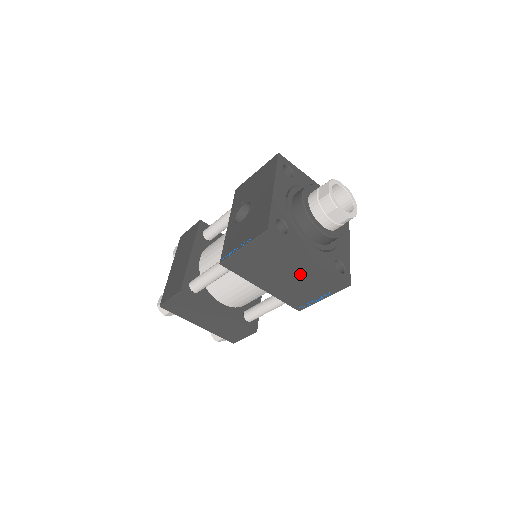
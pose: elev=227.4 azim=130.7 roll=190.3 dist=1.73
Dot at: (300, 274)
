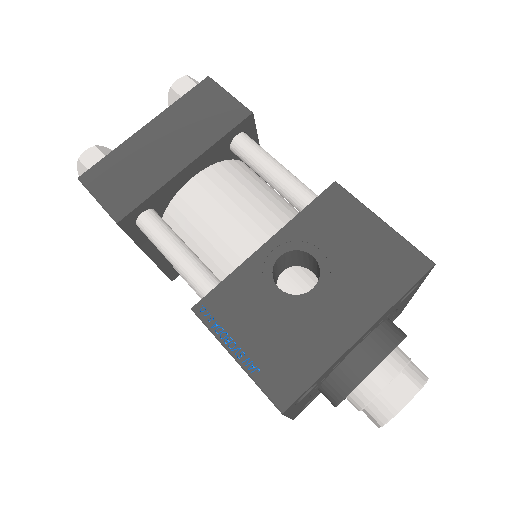
Dot at: occluded
